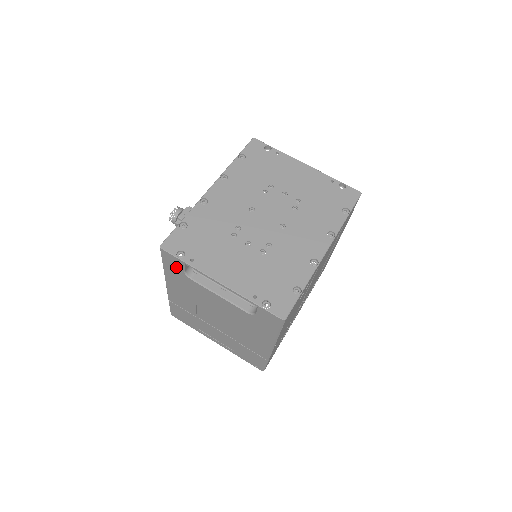
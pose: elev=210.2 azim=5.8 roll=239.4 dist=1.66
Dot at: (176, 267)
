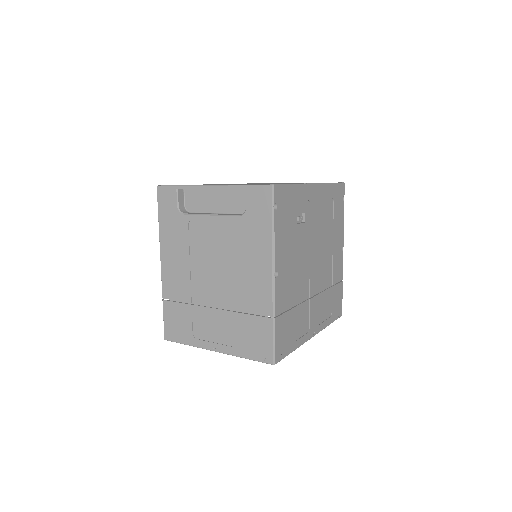
Dot at: (170, 206)
